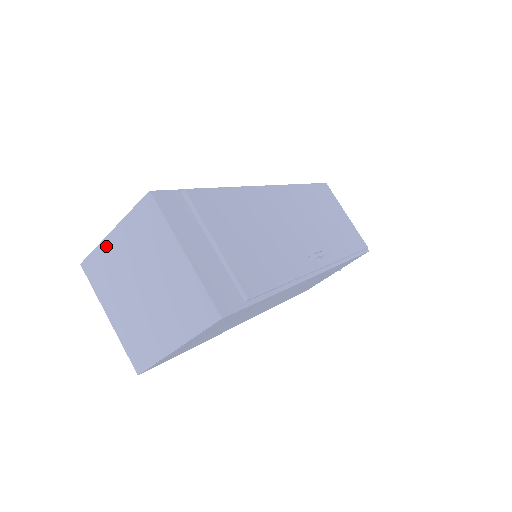
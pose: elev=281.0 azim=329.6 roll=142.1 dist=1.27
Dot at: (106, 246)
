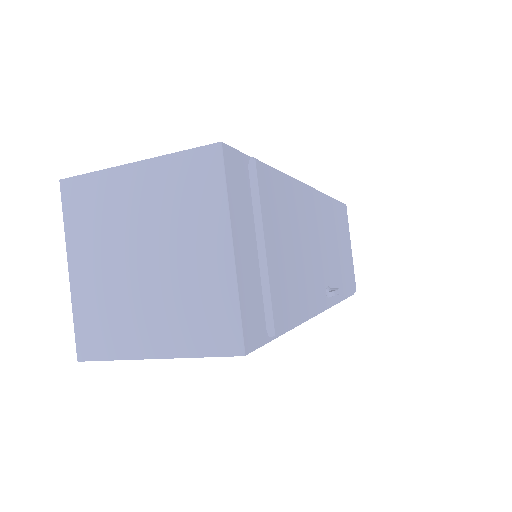
Dot at: (114, 178)
